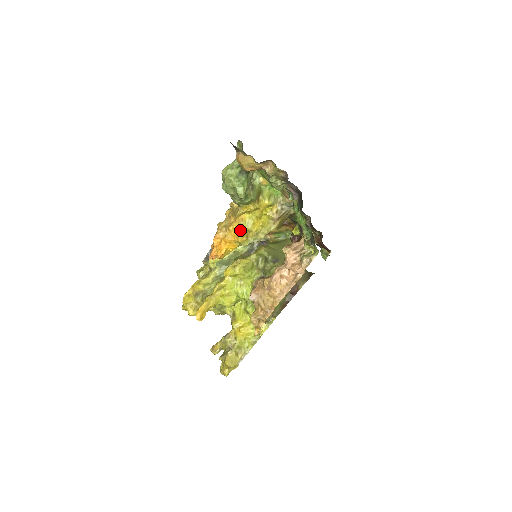
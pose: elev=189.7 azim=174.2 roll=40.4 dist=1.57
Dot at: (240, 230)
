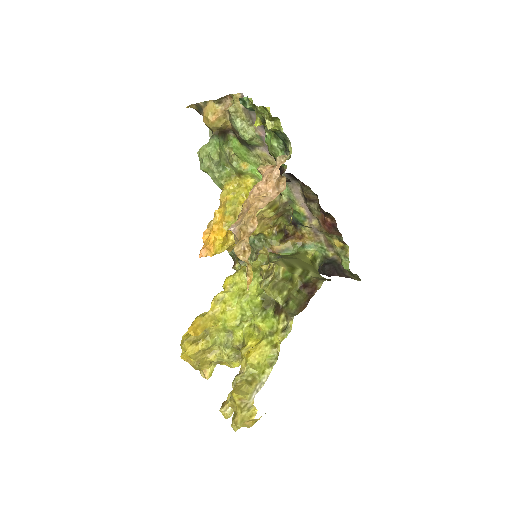
Dot at: (226, 209)
